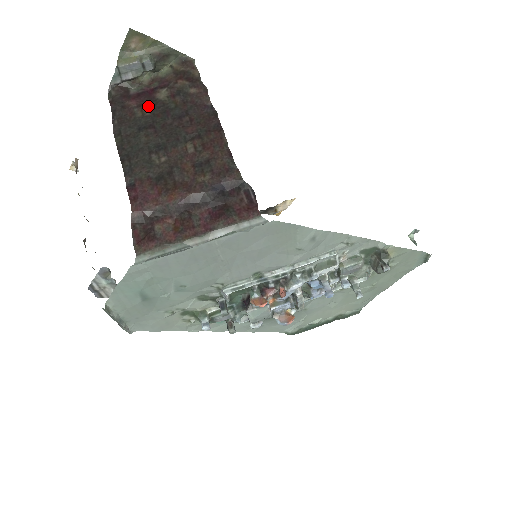
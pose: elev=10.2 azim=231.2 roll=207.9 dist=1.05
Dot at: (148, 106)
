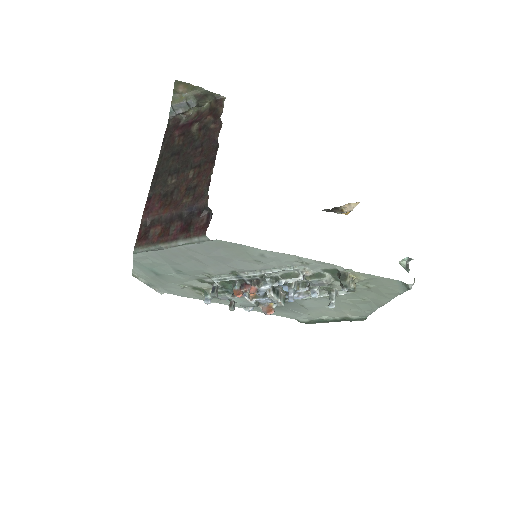
Dot at: (183, 136)
